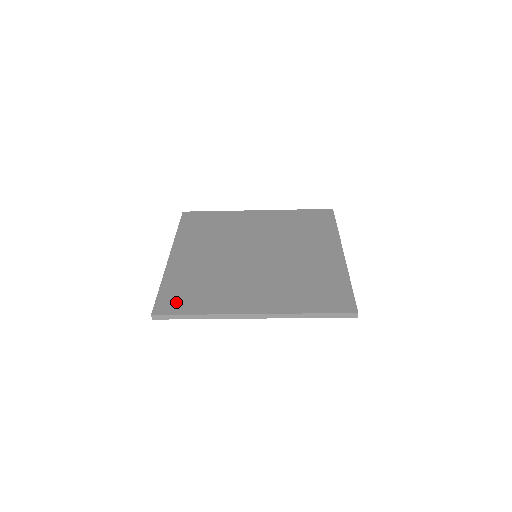
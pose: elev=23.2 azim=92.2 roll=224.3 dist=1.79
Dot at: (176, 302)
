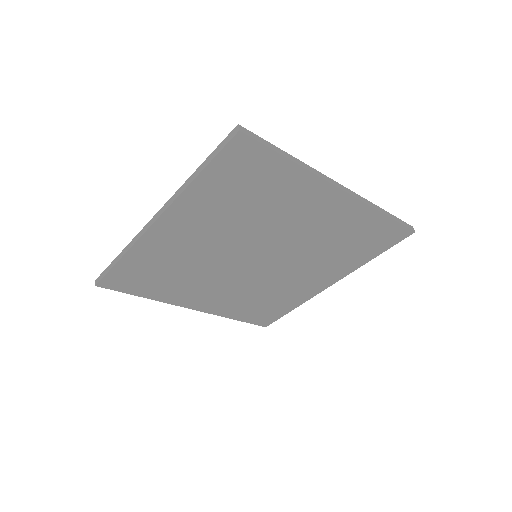
Dot at: occluded
